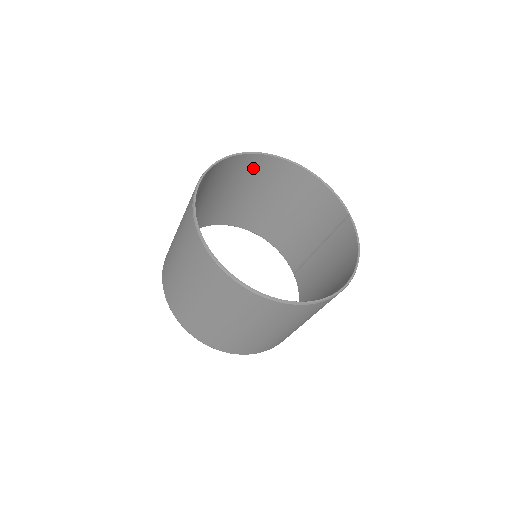
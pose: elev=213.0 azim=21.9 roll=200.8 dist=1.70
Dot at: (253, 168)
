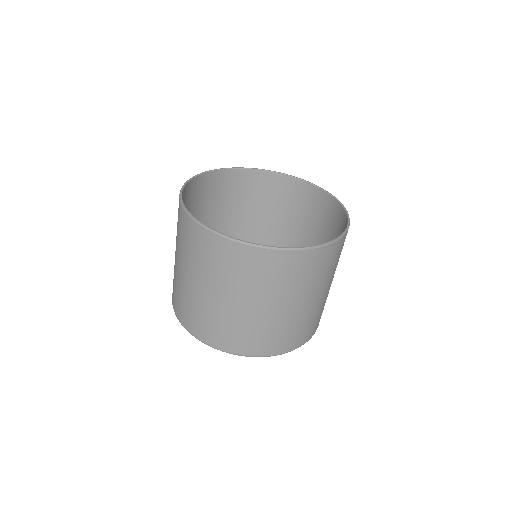
Dot at: (295, 196)
